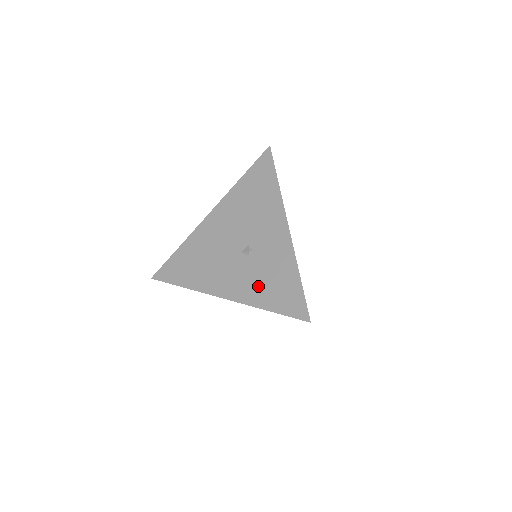
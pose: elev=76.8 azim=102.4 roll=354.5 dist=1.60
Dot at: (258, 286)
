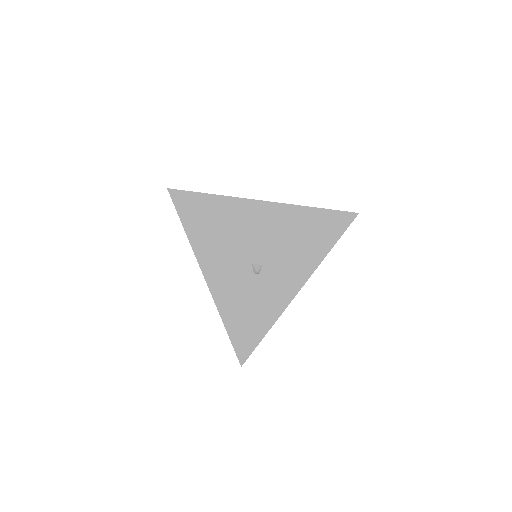
Dot at: (236, 302)
